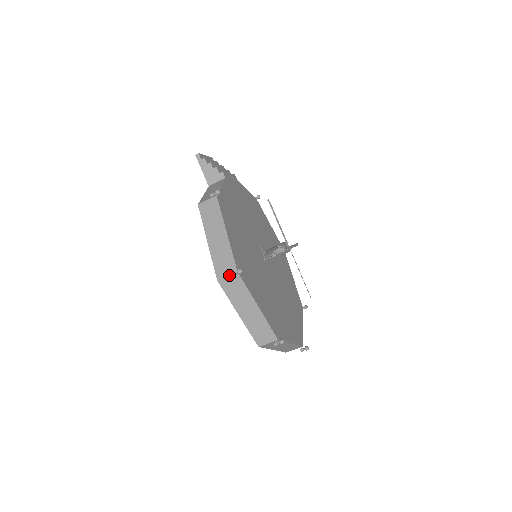
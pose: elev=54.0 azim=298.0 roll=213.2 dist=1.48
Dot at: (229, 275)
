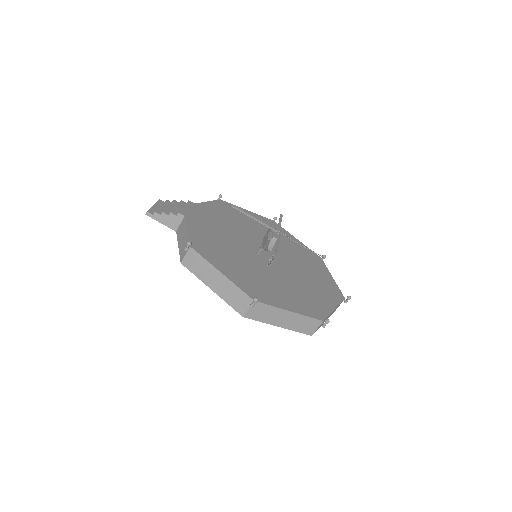
Dot at: (249, 307)
